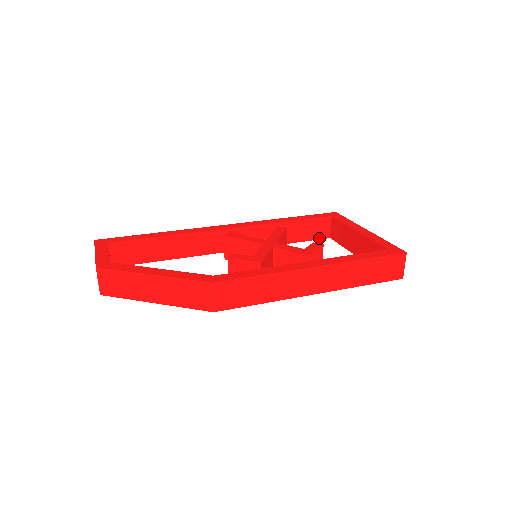
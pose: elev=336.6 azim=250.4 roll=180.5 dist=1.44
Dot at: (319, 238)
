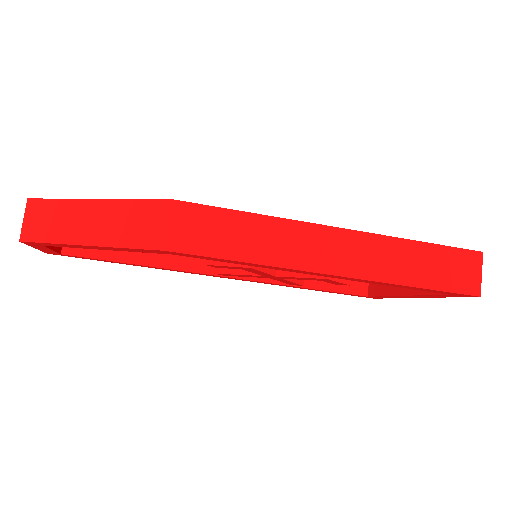
Dot at: (352, 292)
